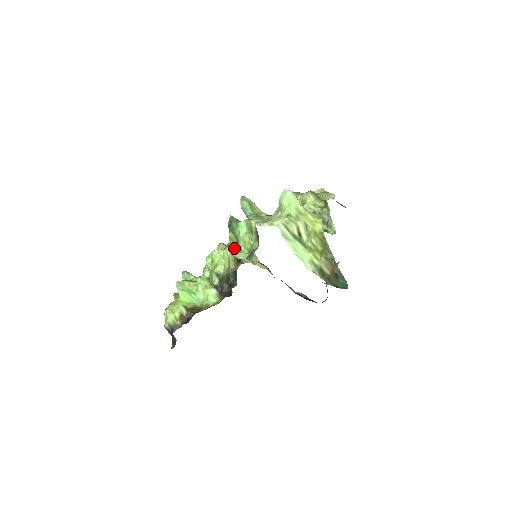
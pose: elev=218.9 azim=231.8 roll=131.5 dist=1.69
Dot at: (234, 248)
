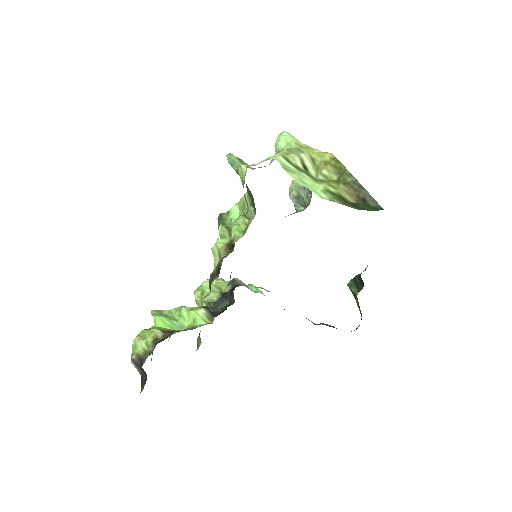
Dot at: (225, 239)
